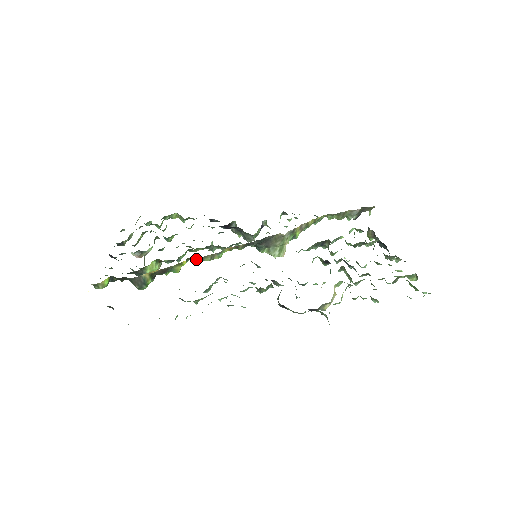
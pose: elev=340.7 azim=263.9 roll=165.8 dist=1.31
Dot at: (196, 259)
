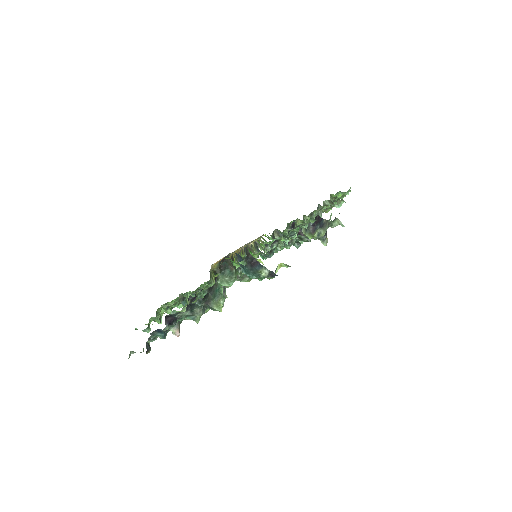
Dot at: occluded
